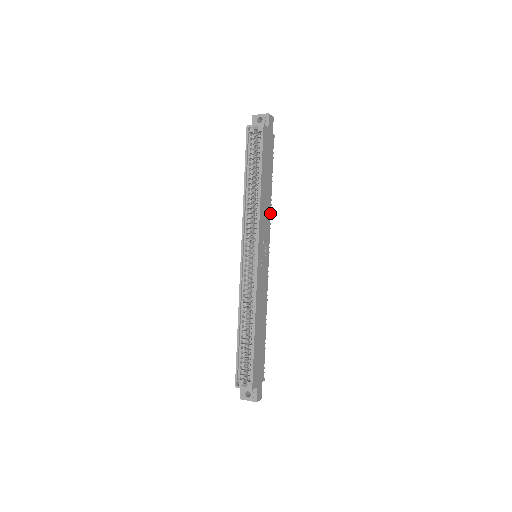
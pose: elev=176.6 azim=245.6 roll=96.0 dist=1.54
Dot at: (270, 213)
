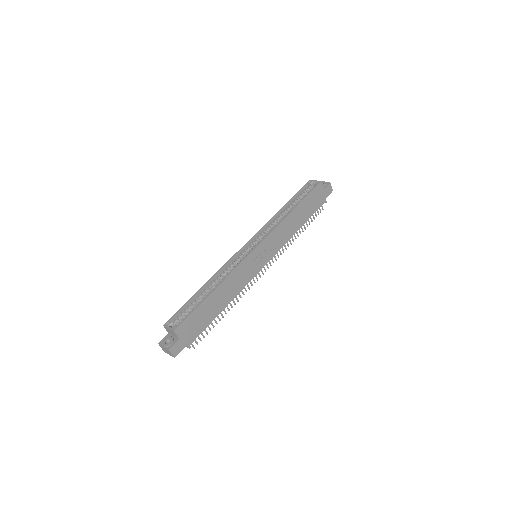
Dot at: (288, 240)
